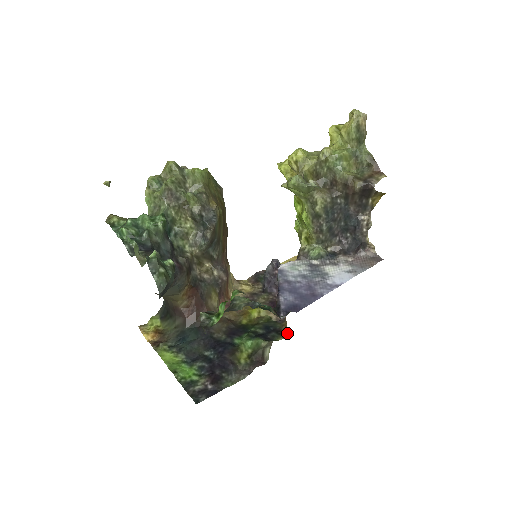
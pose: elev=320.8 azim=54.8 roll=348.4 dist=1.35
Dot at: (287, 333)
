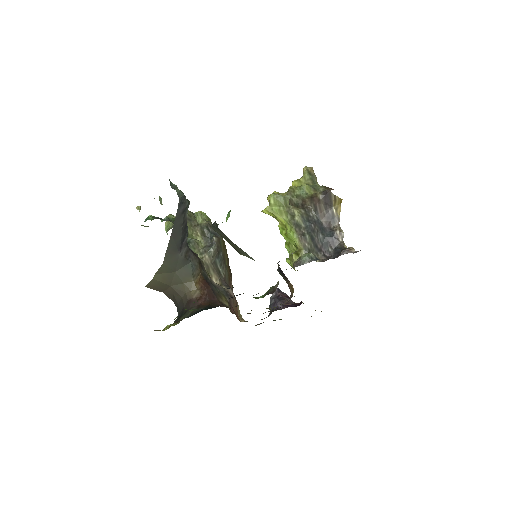
Dot at: occluded
